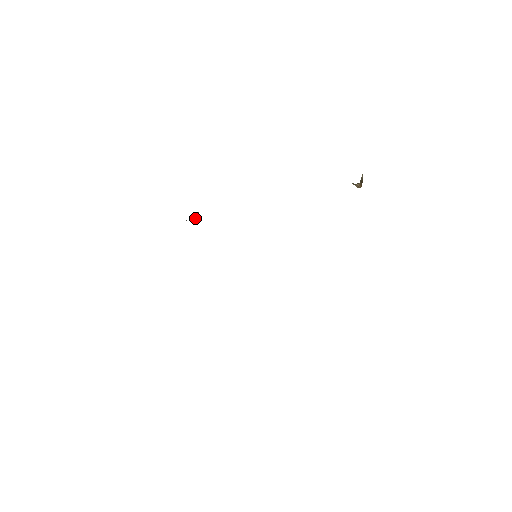
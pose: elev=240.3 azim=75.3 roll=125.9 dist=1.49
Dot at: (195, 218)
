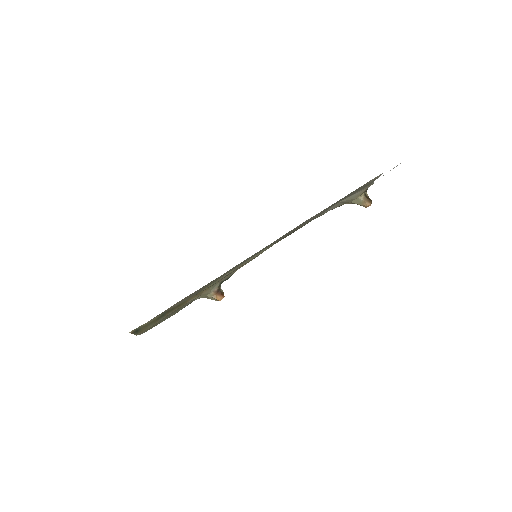
Dot at: (218, 294)
